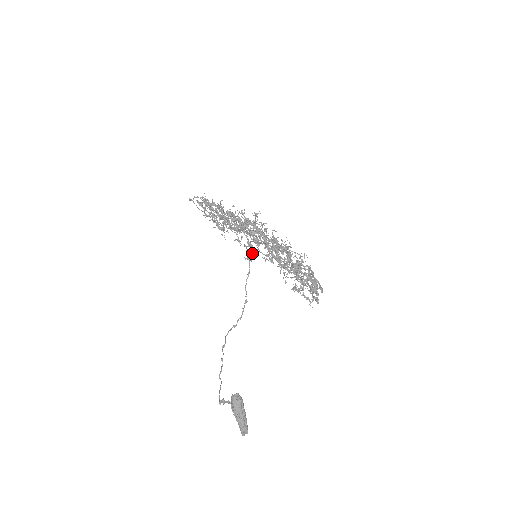
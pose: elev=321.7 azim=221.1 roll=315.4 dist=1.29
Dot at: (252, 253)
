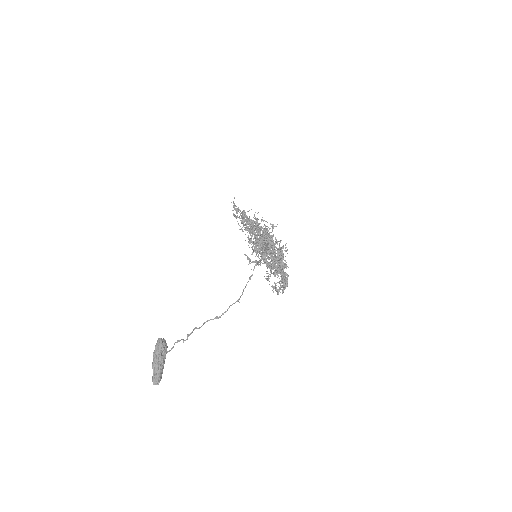
Dot at: occluded
